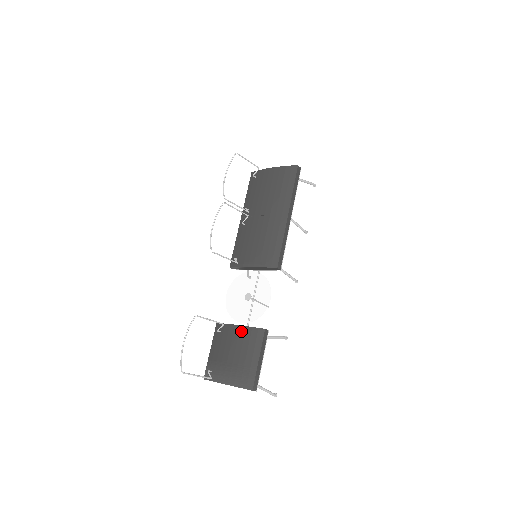
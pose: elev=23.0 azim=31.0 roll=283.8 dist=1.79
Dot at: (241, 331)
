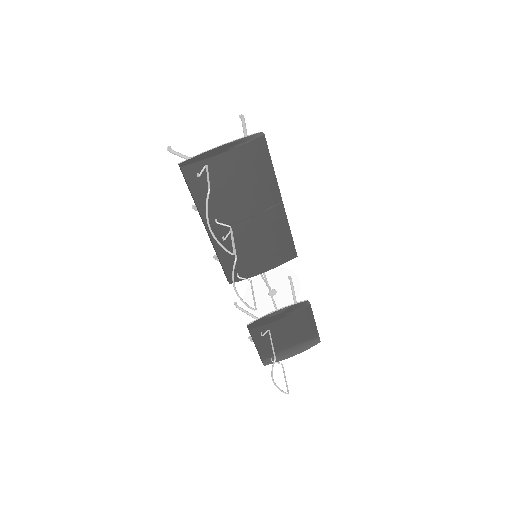
Dot at: (288, 321)
